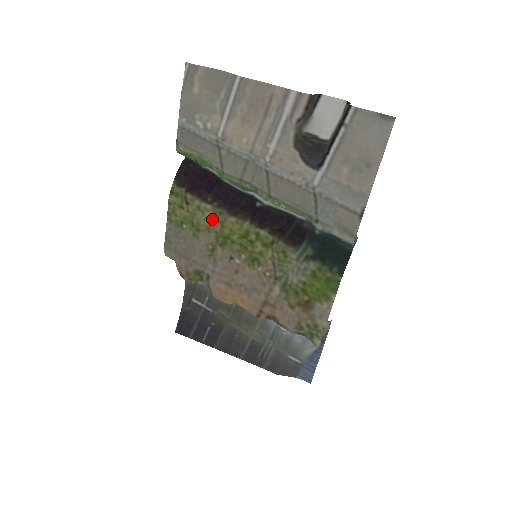
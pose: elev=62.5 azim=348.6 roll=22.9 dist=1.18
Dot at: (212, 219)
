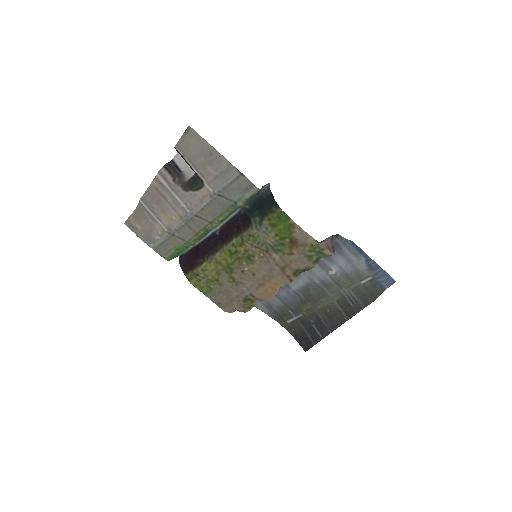
Dot at: (213, 267)
